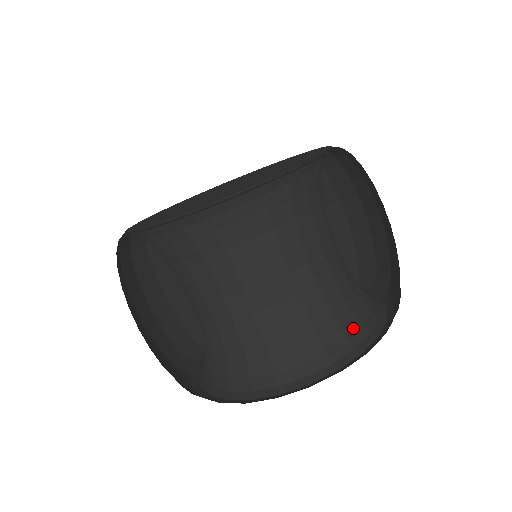
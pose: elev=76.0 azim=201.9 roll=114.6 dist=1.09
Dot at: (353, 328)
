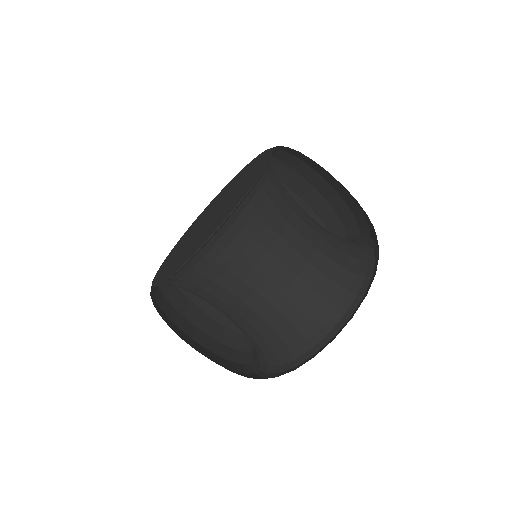
Dot at: (297, 343)
